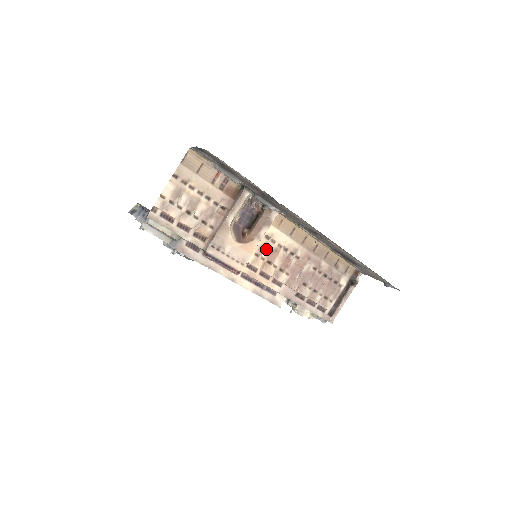
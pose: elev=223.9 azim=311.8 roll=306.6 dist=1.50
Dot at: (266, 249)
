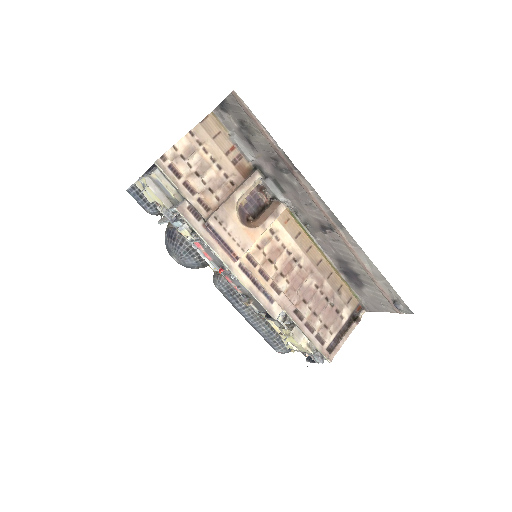
Dot at: (269, 245)
